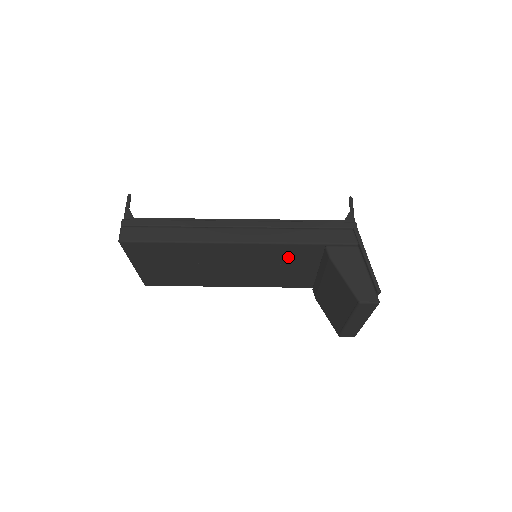
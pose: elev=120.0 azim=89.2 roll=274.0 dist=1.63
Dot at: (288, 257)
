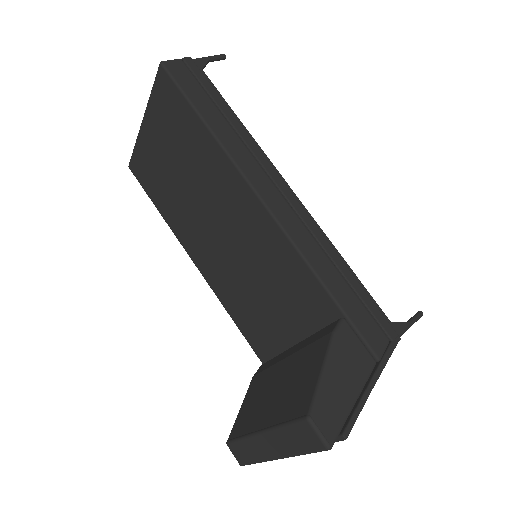
Dot at: (287, 287)
